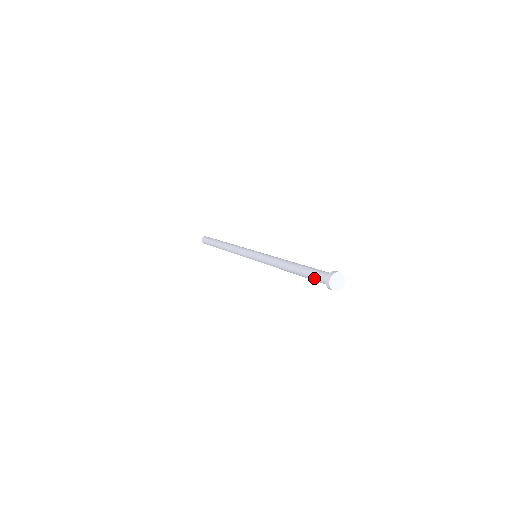
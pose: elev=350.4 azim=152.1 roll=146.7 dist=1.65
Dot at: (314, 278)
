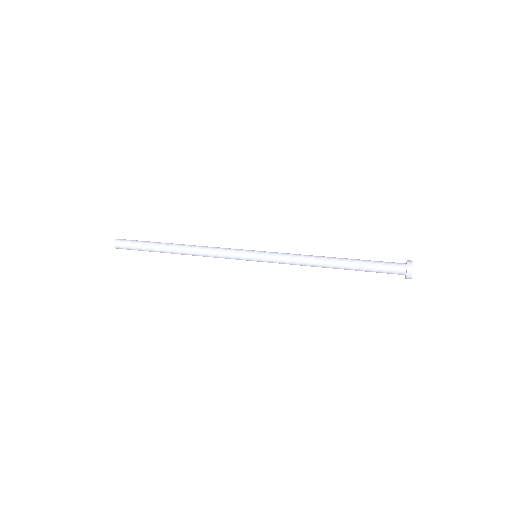
Dot at: (382, 266)
